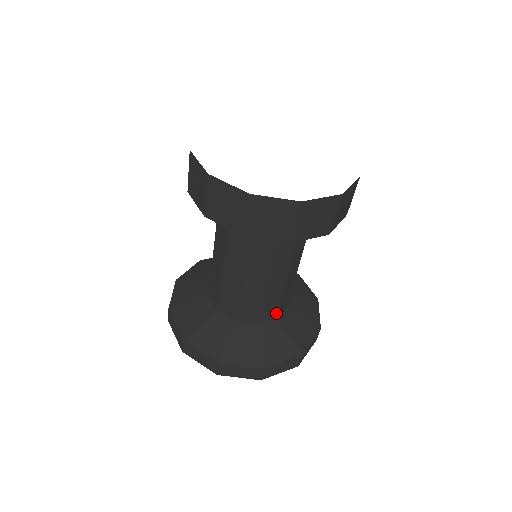
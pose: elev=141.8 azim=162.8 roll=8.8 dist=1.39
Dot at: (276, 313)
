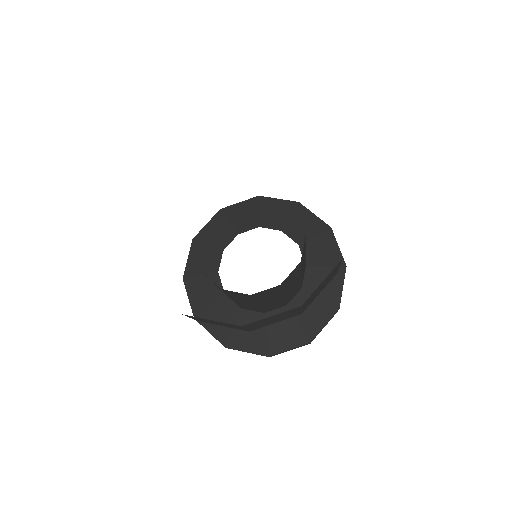
Dot at: (305, 266)
